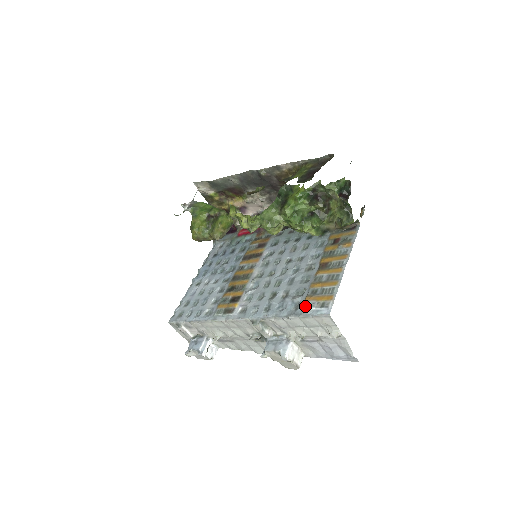
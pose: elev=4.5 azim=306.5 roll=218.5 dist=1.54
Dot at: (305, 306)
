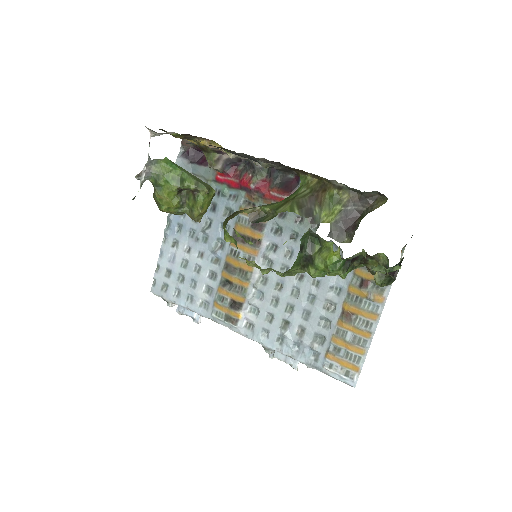
Dot at: (327, 366)
